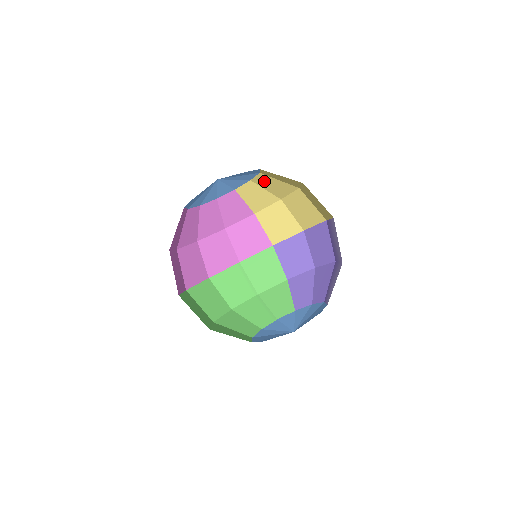
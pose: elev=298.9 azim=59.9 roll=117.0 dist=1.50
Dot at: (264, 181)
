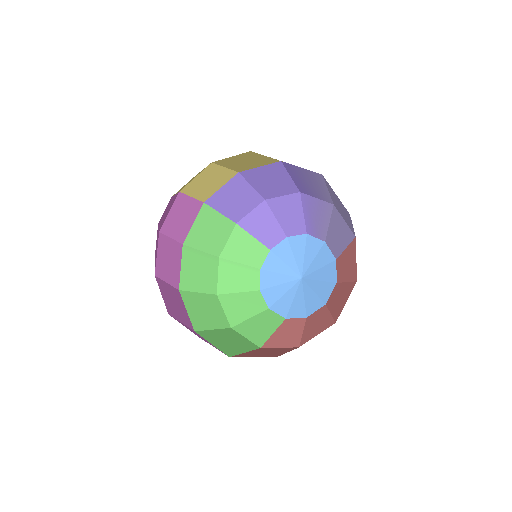
Dot at: occluded
